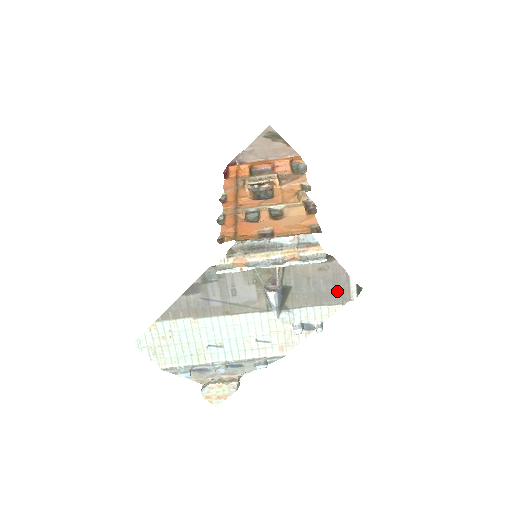
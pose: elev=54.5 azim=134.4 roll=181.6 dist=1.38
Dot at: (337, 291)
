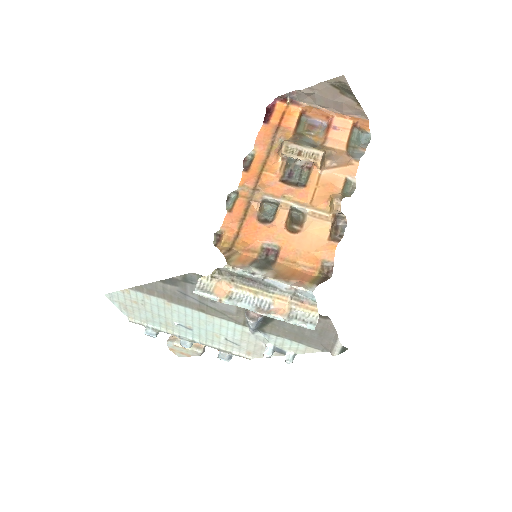
Dot at: (321, 340)
